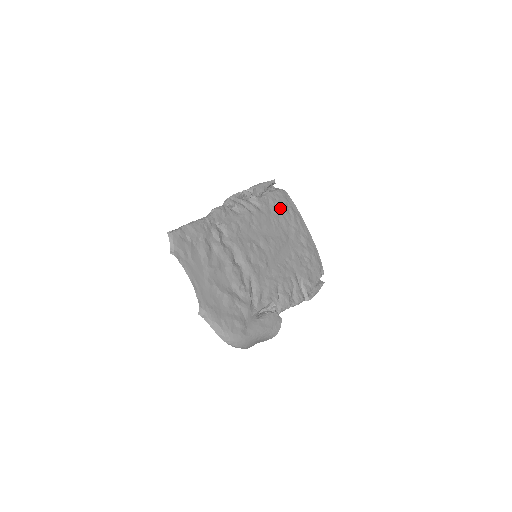
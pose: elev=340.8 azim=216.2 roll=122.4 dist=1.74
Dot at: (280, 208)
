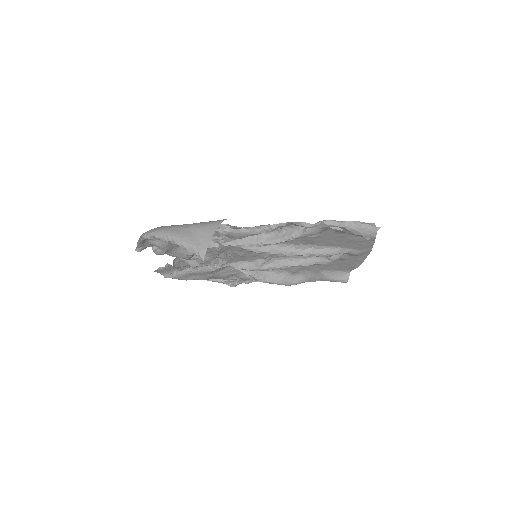
Dot at: (331, 265)
